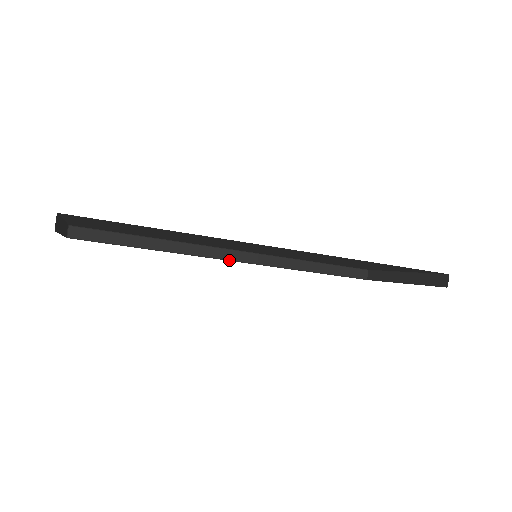
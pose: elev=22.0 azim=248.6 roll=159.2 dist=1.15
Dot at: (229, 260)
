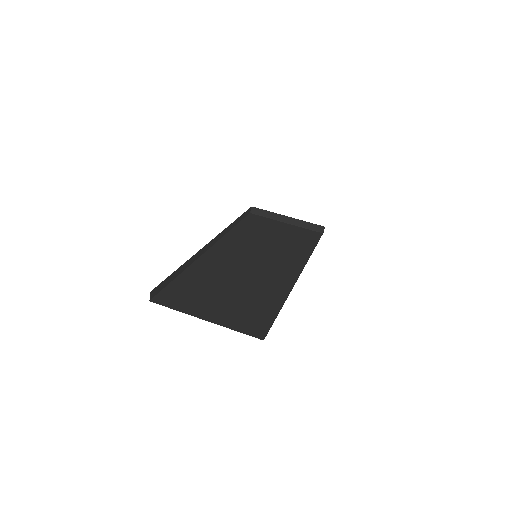
Dot at: (210, 248)
